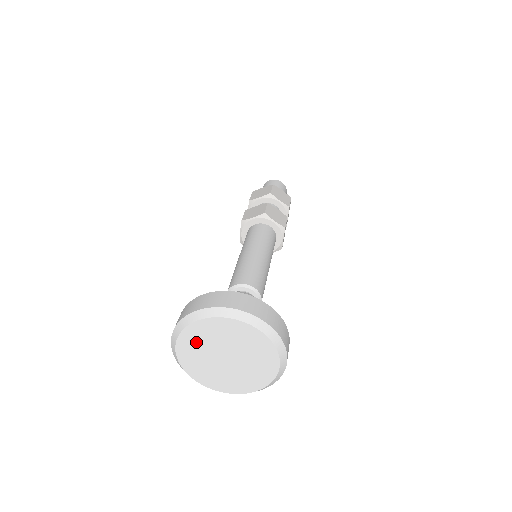
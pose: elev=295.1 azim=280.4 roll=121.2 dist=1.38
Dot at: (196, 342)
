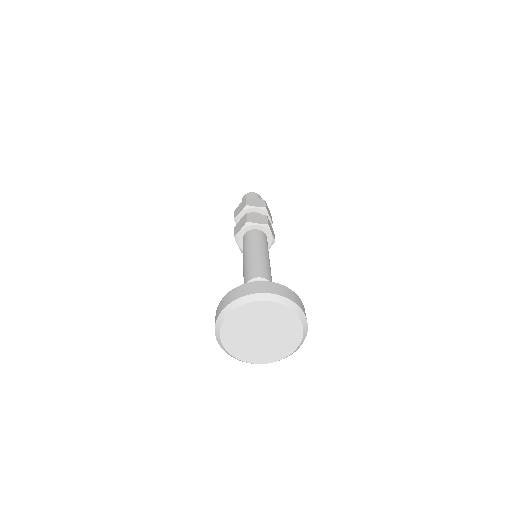
Dot at: (234, 334)
